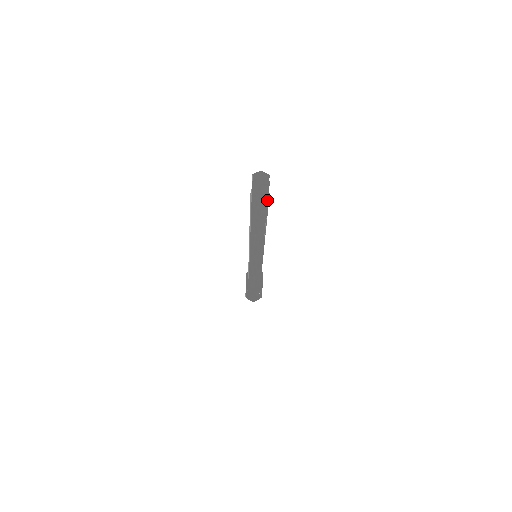
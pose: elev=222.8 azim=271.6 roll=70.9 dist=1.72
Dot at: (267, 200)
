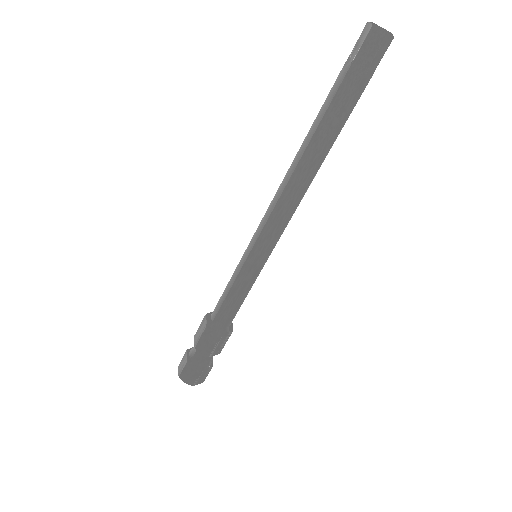
Dot at: (367, 82)
